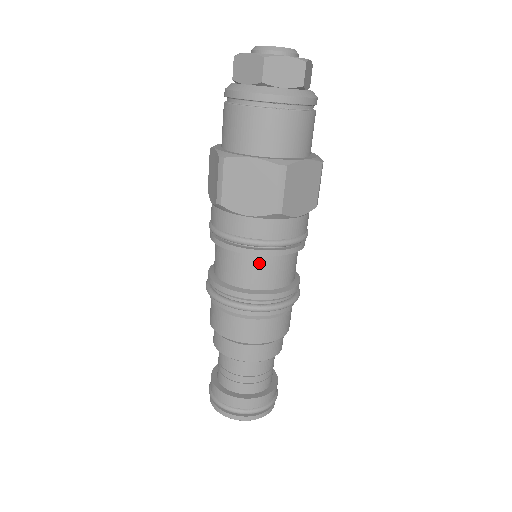
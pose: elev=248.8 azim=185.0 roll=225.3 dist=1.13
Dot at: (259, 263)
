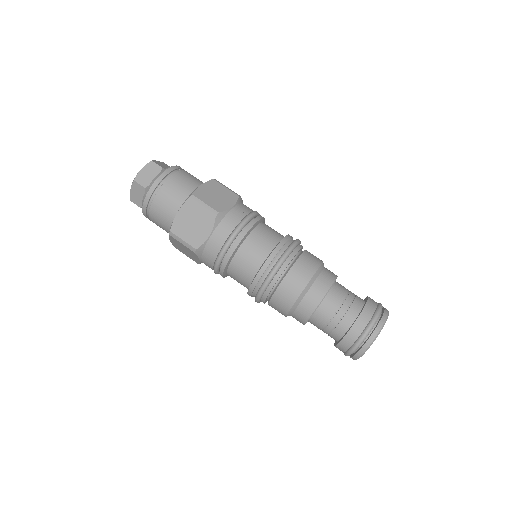
Dot at: (247, 247)
